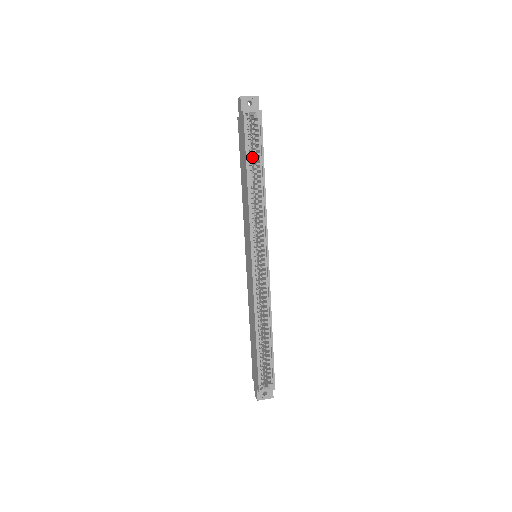
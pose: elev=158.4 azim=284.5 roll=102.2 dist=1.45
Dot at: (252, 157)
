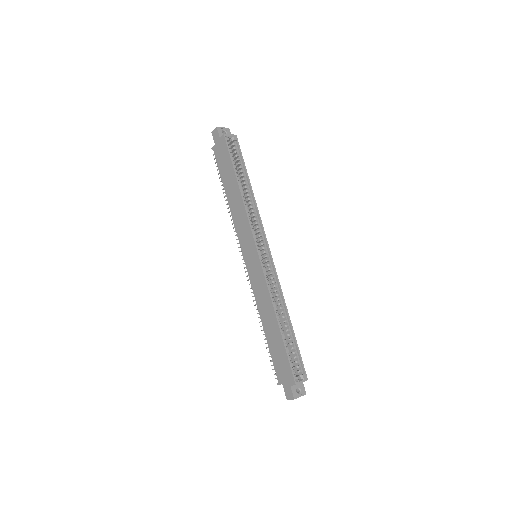
Dot at: (236, 171)
